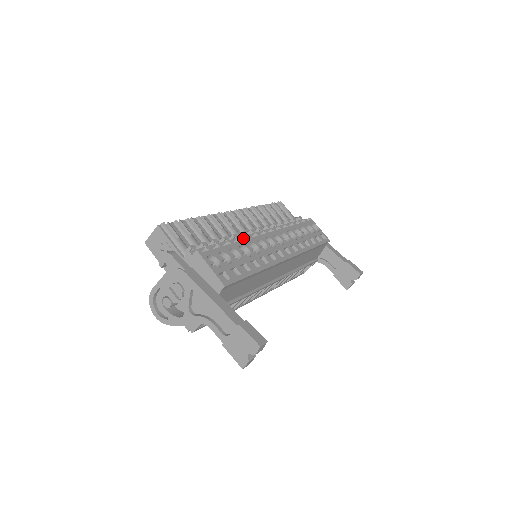
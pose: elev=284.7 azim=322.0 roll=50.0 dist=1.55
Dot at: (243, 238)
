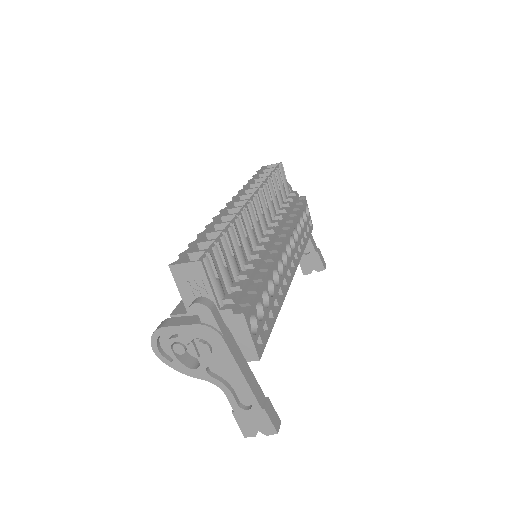
Dot at: (264, 256)
